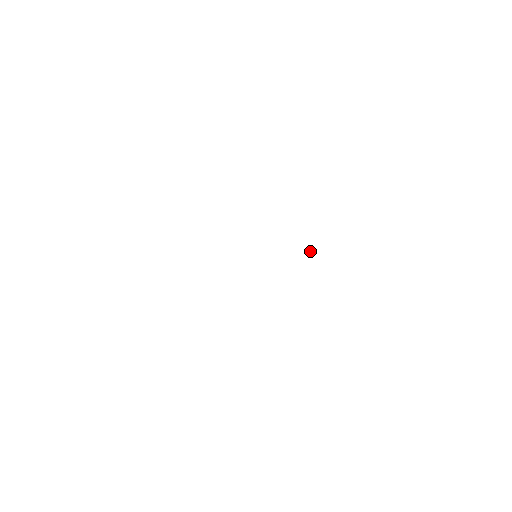
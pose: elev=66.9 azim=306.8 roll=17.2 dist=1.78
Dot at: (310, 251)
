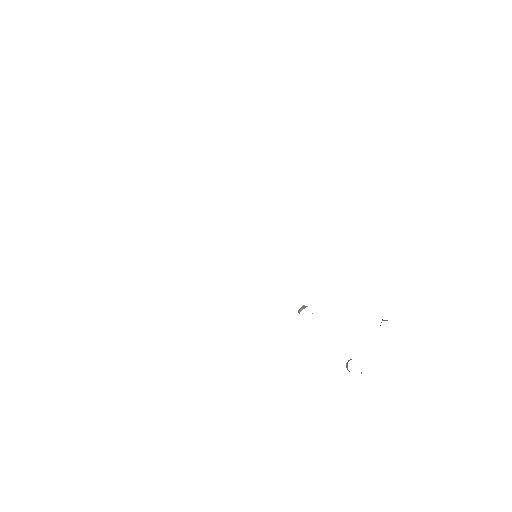
Dot at: occluded
